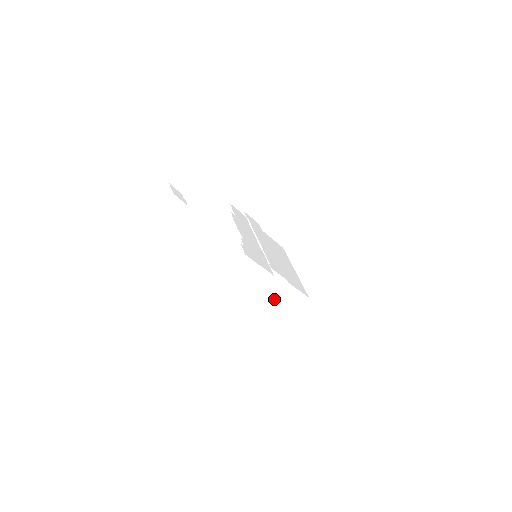
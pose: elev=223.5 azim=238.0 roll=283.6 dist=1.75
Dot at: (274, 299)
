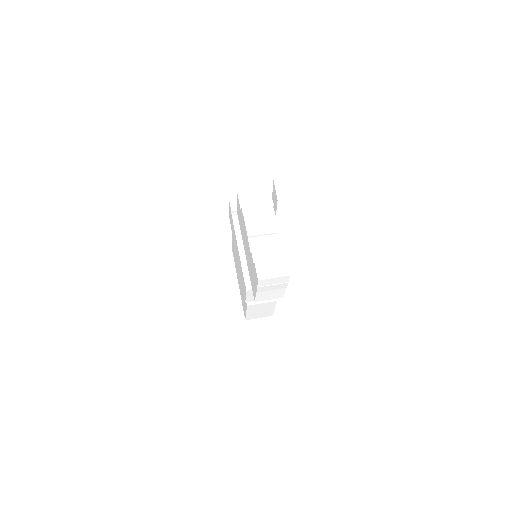
Dot at: (250, 308)
